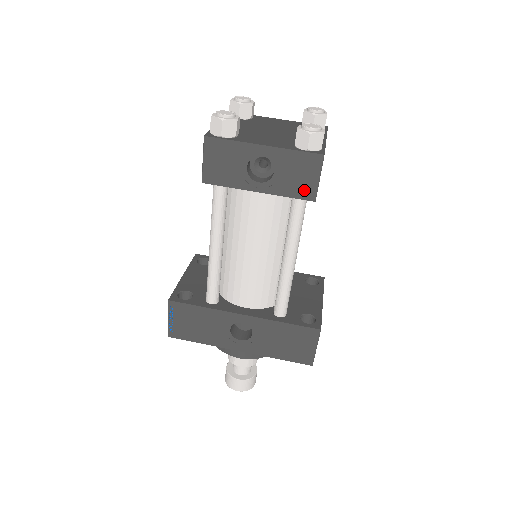
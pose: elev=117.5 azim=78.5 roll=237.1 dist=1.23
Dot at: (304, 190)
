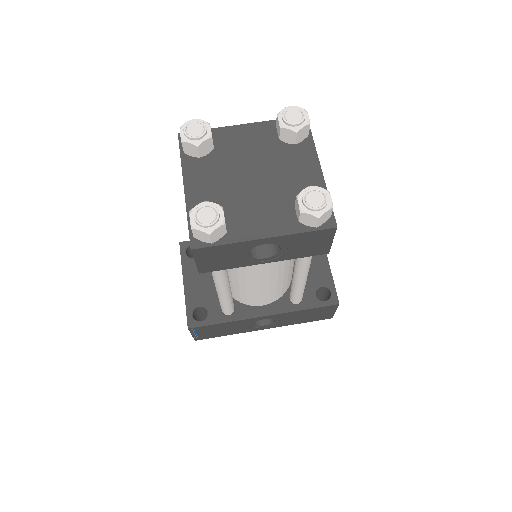
Dot at: (316, 251)
